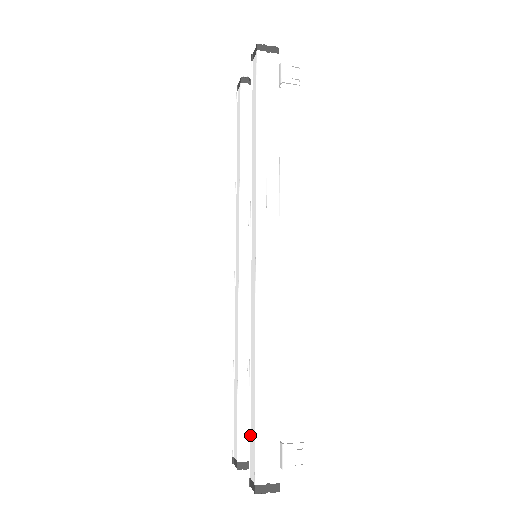
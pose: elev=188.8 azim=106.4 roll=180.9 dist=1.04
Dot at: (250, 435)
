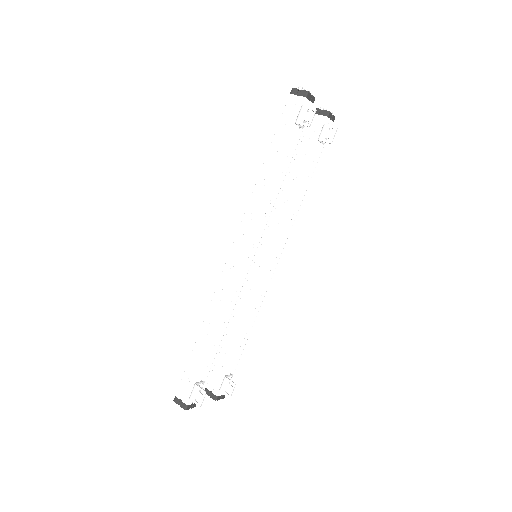
Dot at: occluded
